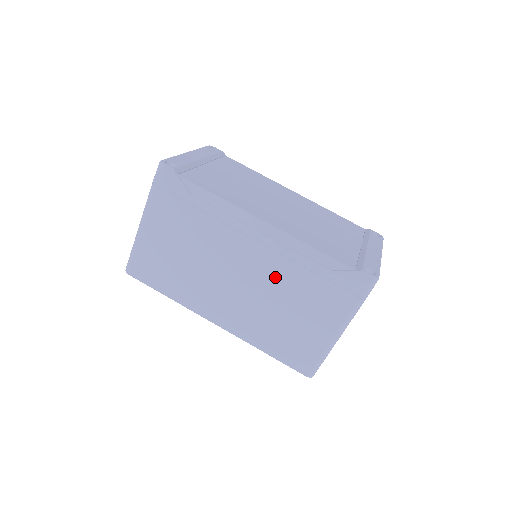
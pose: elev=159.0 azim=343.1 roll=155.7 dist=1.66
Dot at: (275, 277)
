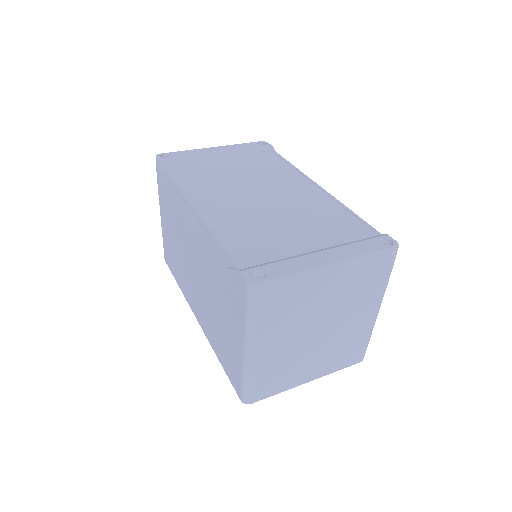
Dot at: (206, 272)
